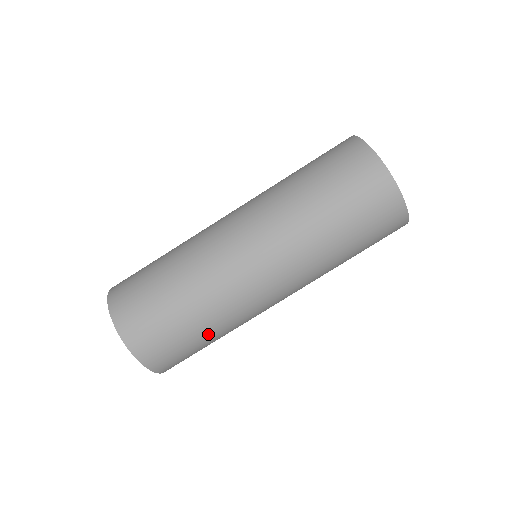
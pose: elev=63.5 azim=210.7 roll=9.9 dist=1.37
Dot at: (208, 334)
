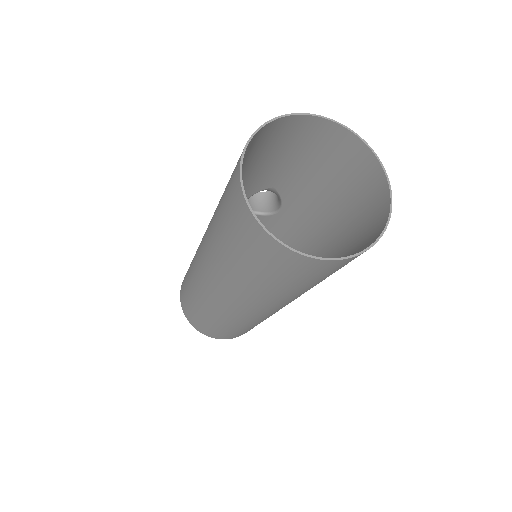
Dot at: occluded
